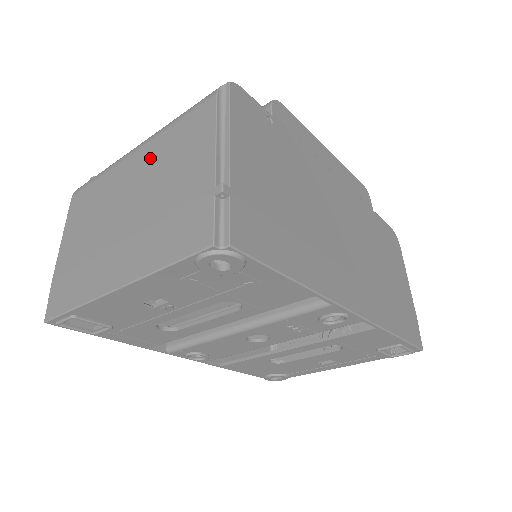
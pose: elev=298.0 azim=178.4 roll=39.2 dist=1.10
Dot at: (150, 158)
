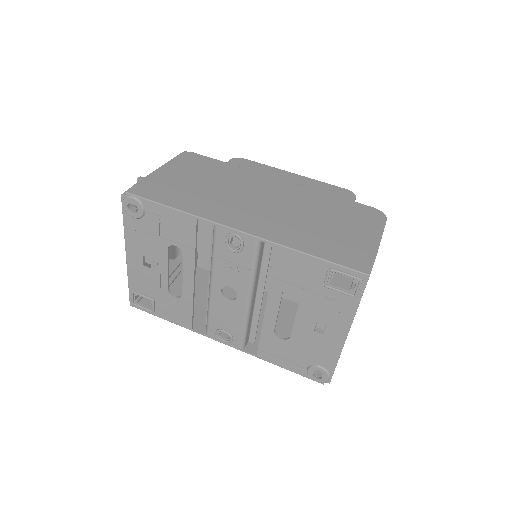
Dot at: occluded
